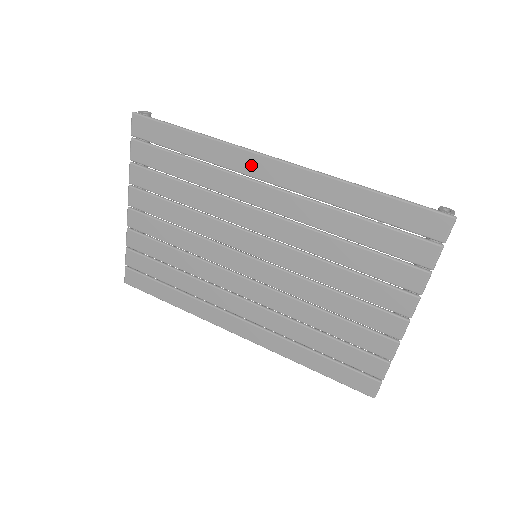
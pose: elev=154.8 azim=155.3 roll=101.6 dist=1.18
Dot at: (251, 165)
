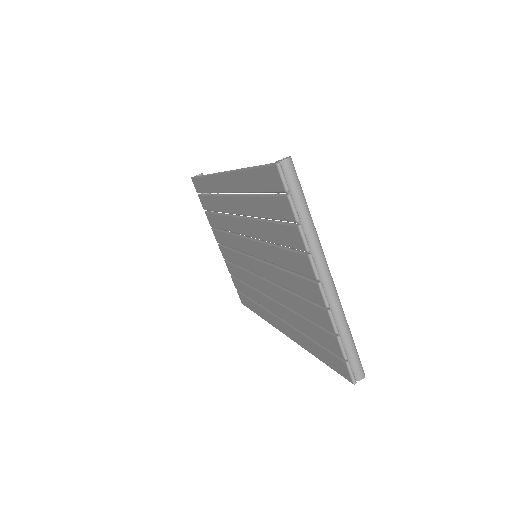
Dot at: (219, 184)
